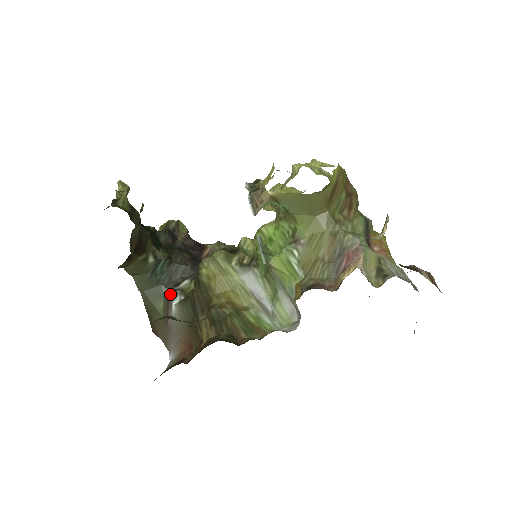
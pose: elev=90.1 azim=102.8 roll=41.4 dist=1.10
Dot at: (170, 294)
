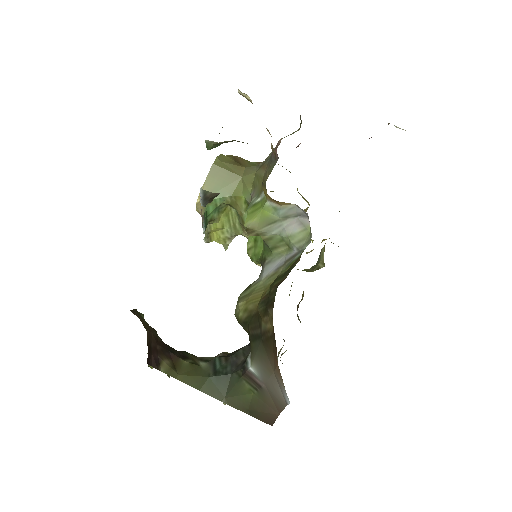
Dot at: (243, 370)
